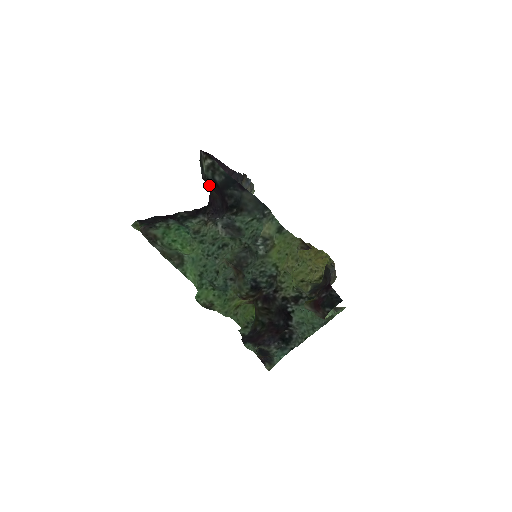
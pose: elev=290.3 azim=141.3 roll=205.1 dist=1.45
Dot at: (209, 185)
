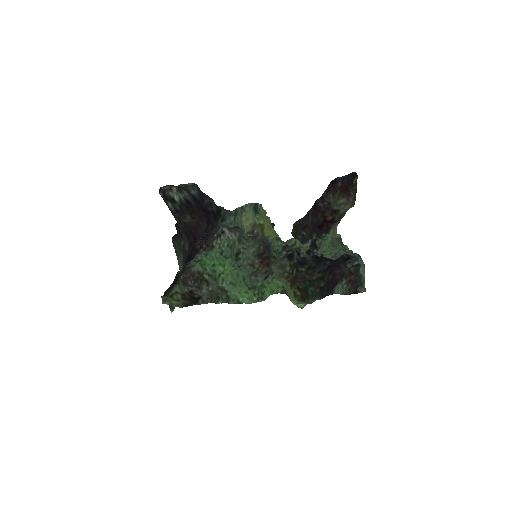
Dot at: (188, 211)
